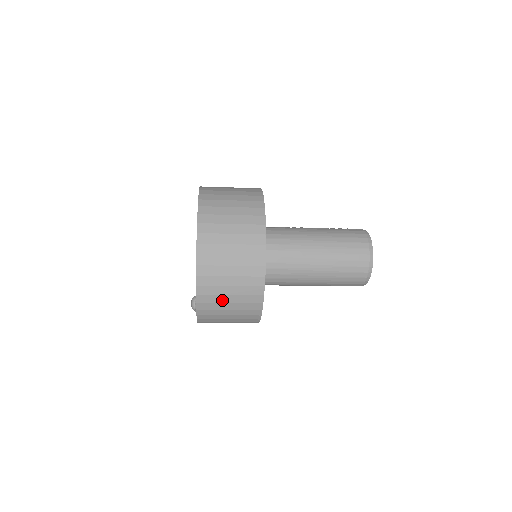
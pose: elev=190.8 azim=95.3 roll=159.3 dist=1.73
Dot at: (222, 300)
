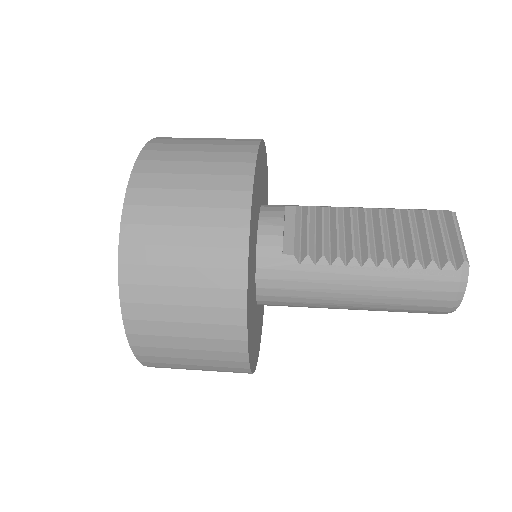
Dot at: occluded
